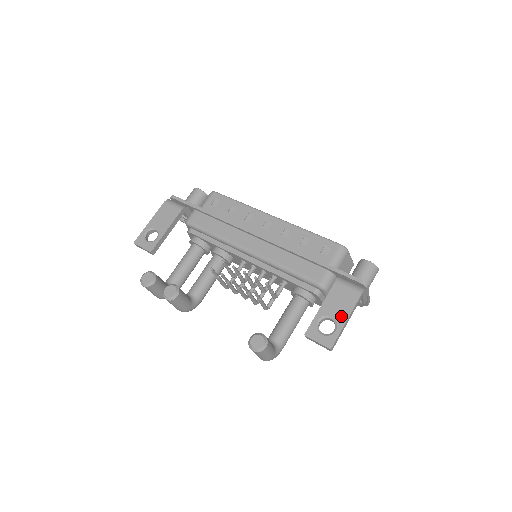
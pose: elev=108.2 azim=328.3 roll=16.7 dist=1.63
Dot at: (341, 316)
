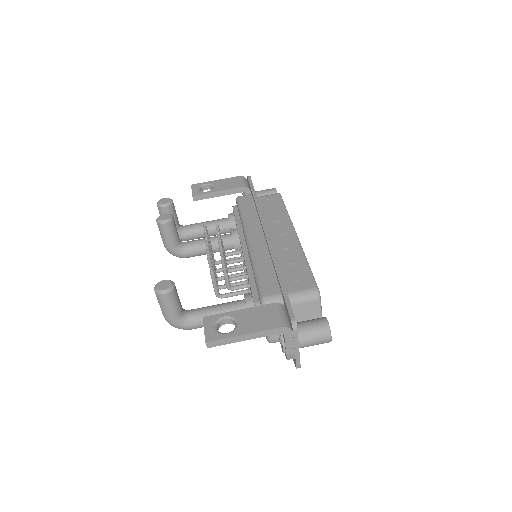
Dot at: (244, 328)
